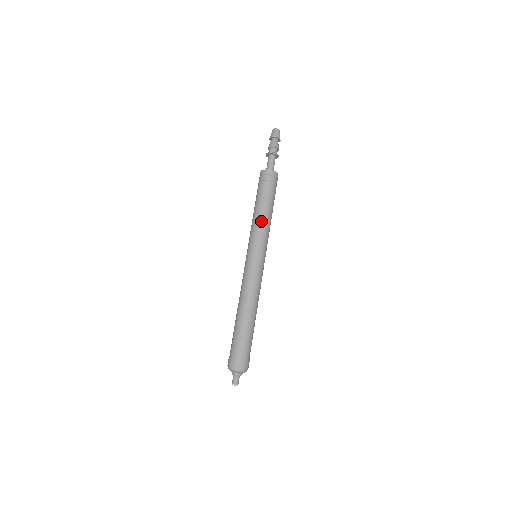
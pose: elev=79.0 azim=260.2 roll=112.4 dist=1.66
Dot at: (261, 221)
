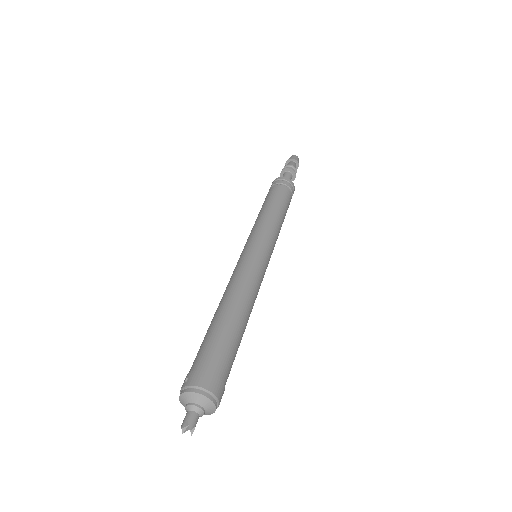
Dot at: (275, 218)
